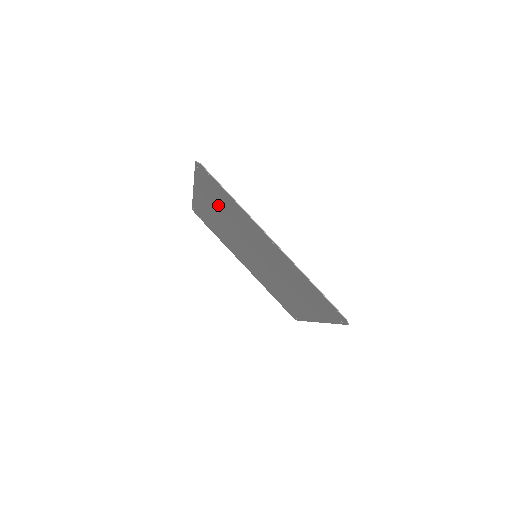
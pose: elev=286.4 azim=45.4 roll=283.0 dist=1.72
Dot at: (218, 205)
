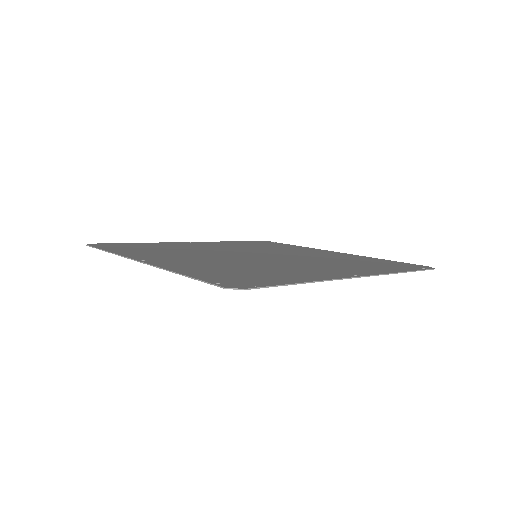
Dot at: occluded
